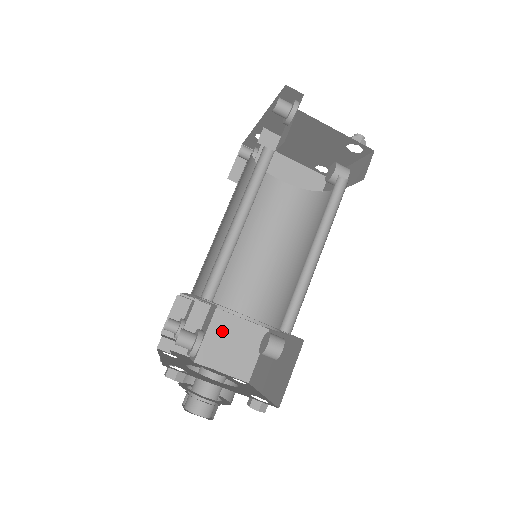
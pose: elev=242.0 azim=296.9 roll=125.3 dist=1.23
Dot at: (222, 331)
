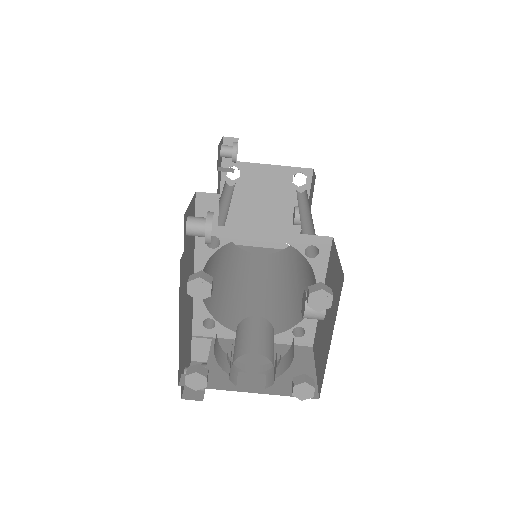
Dot at: (256, 357)
